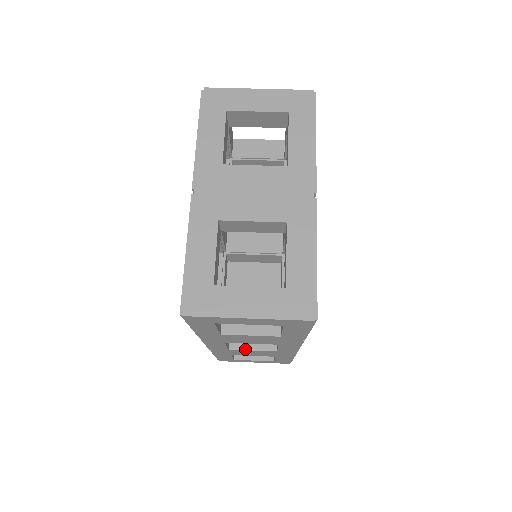
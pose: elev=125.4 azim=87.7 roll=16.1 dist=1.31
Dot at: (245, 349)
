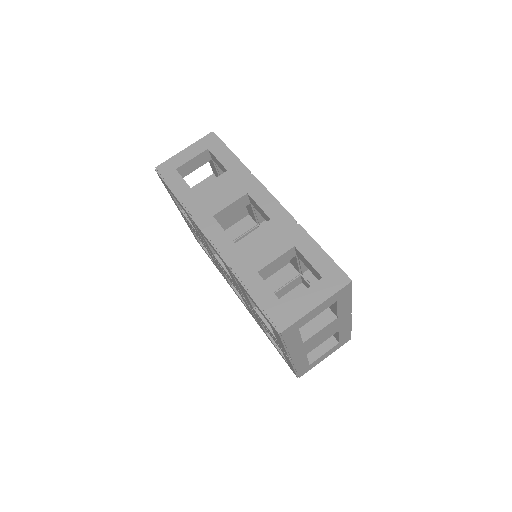
Dot at: occluded
